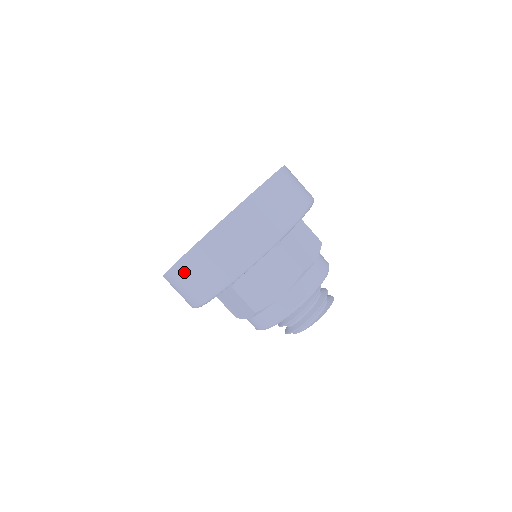
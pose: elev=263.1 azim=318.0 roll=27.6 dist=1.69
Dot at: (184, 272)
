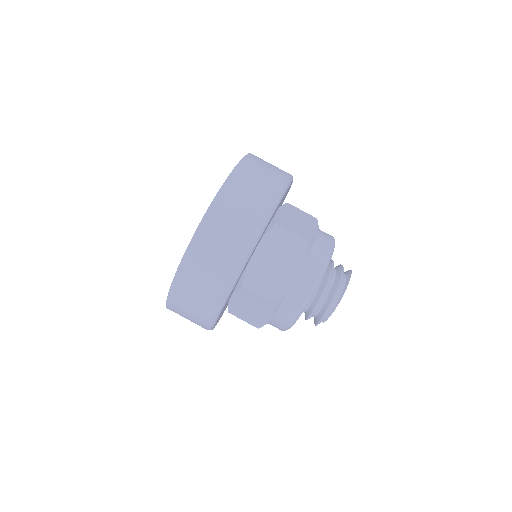
Dot at: (186, 283)
